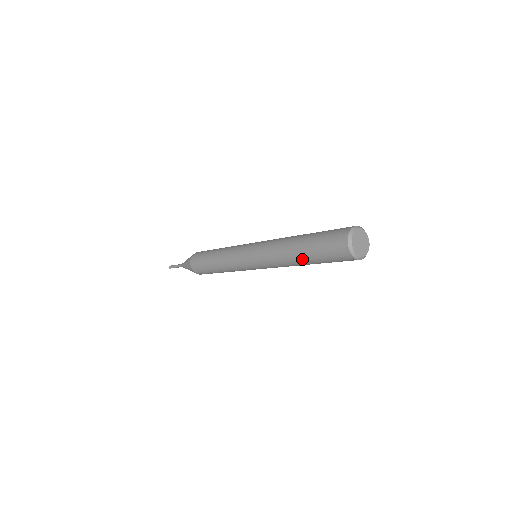
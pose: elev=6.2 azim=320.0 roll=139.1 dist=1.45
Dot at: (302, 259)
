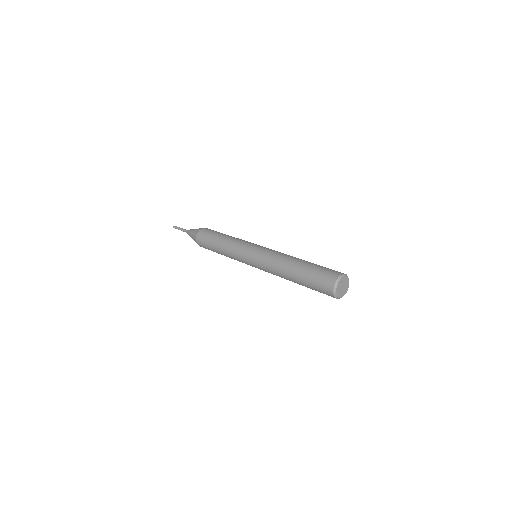
Dot at: (294, 276)
